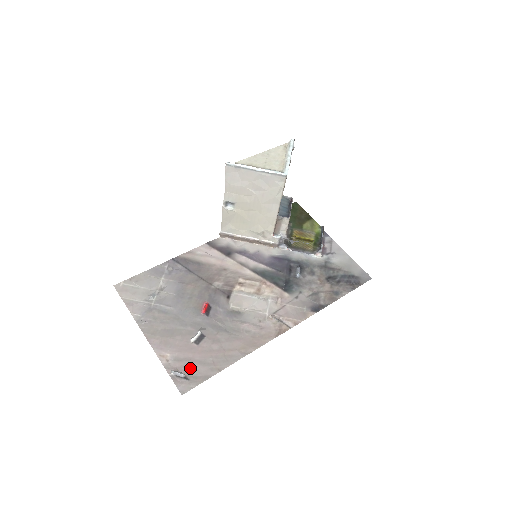
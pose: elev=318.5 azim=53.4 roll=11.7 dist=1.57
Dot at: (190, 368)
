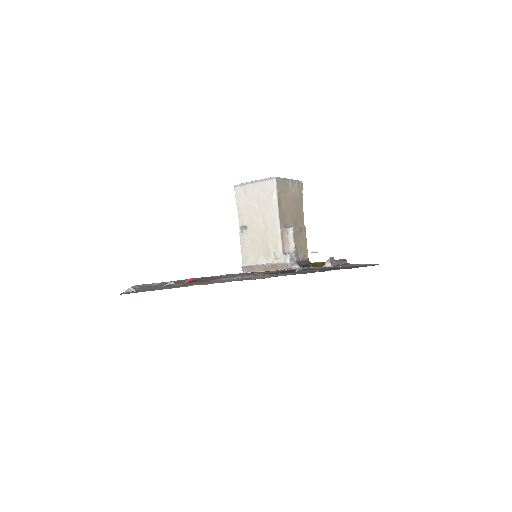
Dot at: (144, 290)
